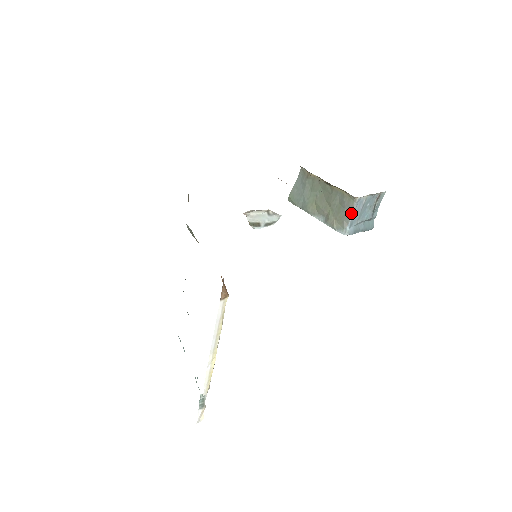
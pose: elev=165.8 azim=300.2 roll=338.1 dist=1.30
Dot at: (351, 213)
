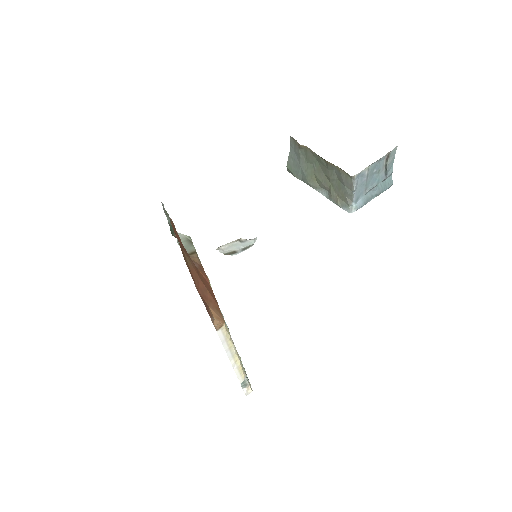
Dot at: (352, 190)
